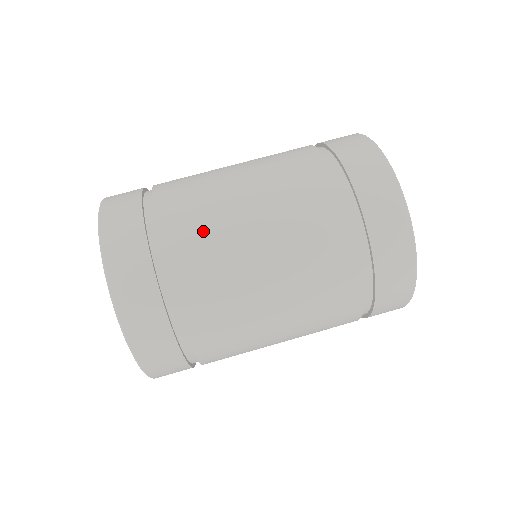
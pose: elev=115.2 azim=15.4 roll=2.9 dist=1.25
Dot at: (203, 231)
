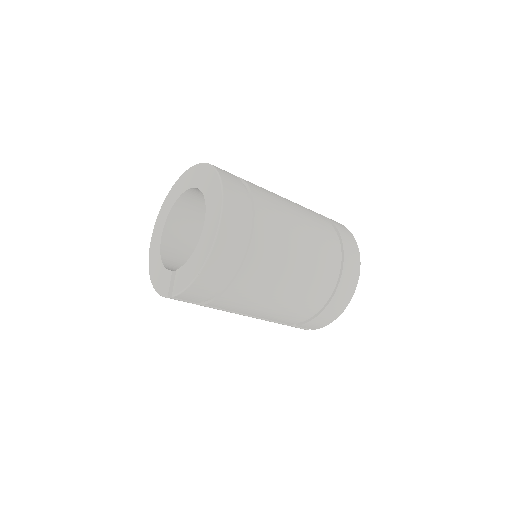
Dot at: occluded
